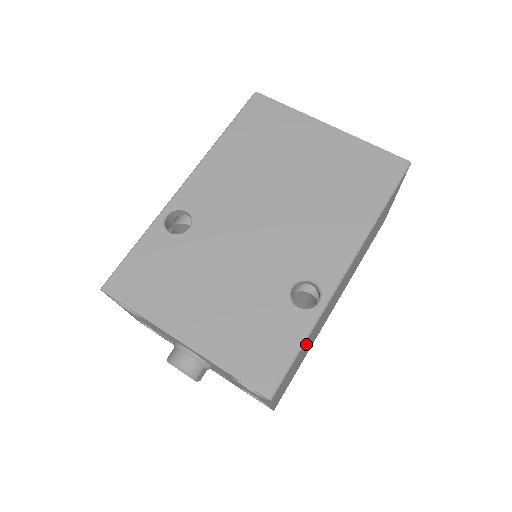
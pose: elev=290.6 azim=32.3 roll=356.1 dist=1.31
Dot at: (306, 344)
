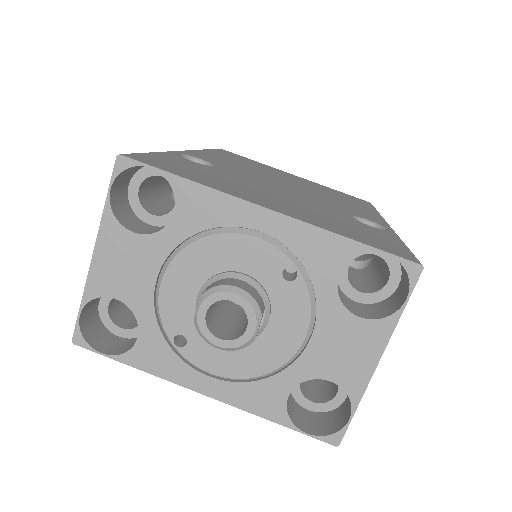
Dot at: occluded
